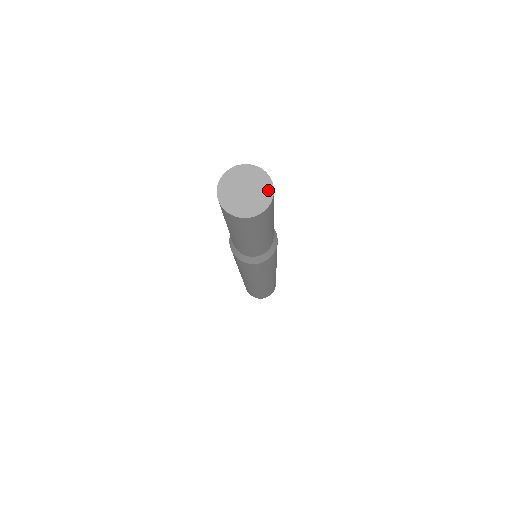
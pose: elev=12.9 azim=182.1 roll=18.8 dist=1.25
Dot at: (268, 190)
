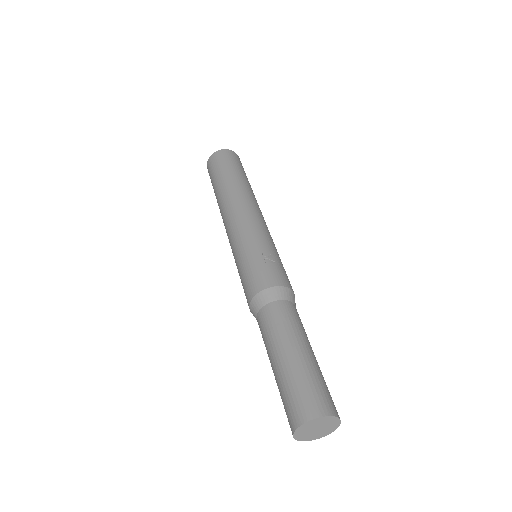
Dot at: (332, 430)
